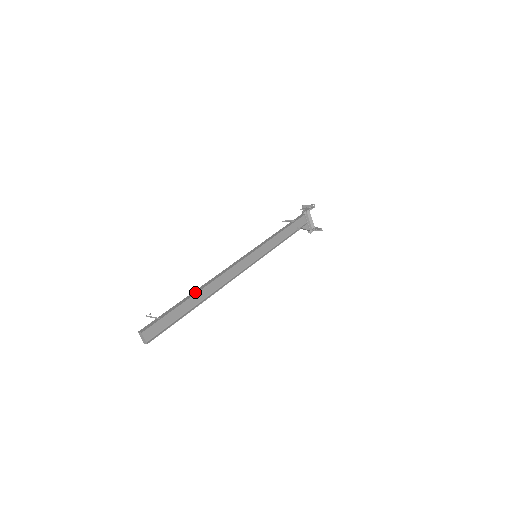
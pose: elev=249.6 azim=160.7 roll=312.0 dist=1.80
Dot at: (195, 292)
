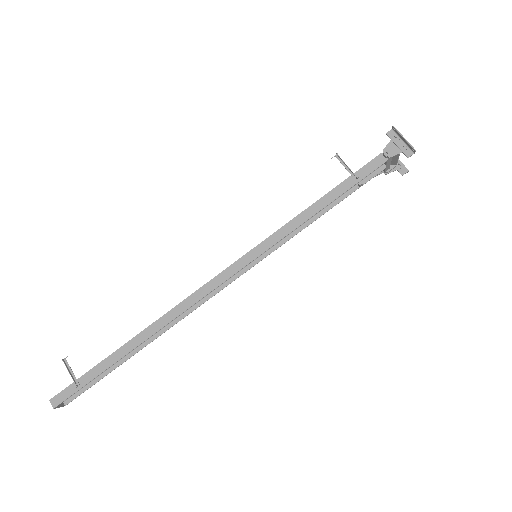
Dot at: (136, 342)
